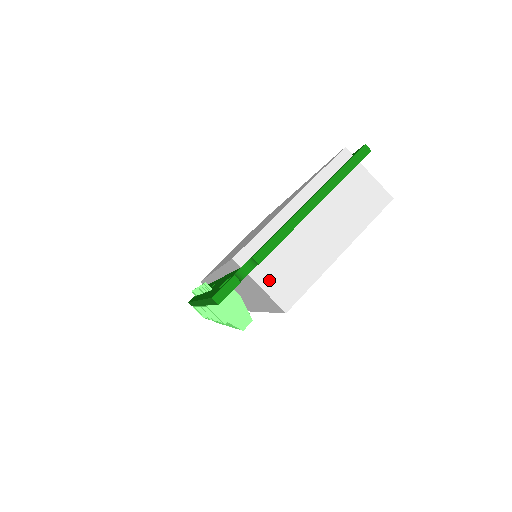
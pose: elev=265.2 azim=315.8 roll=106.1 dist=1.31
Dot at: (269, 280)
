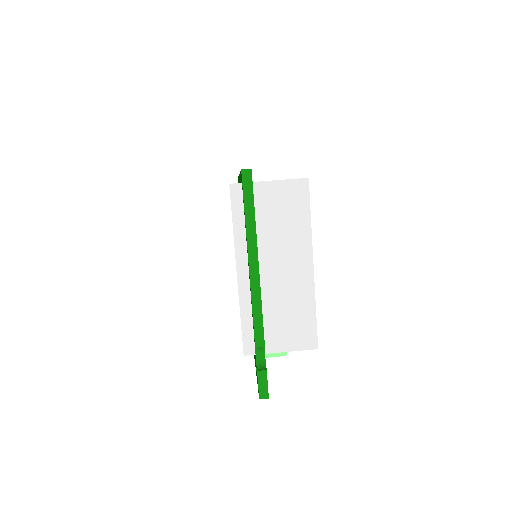
Dot at: (283, 342)
